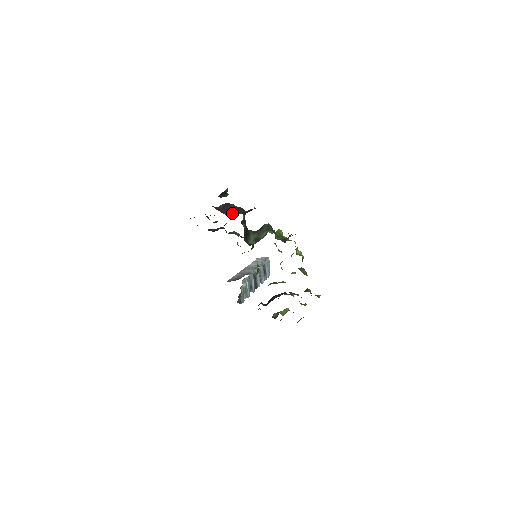
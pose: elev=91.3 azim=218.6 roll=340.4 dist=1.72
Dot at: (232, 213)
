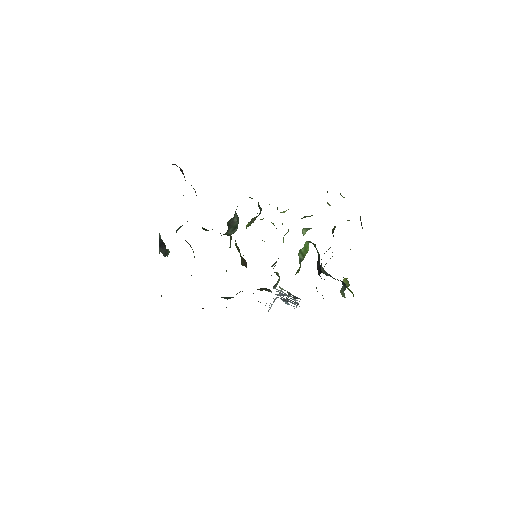
Dot at: occluded
